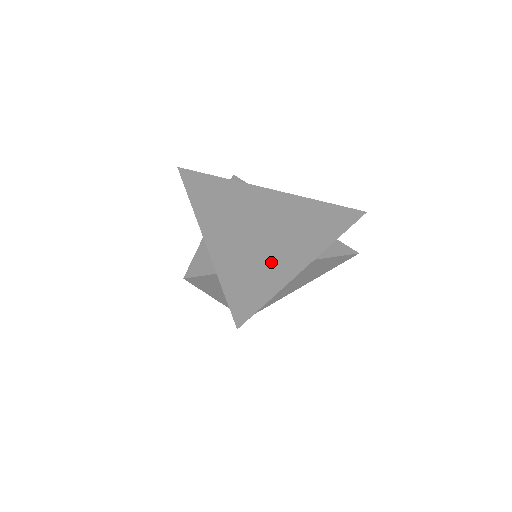
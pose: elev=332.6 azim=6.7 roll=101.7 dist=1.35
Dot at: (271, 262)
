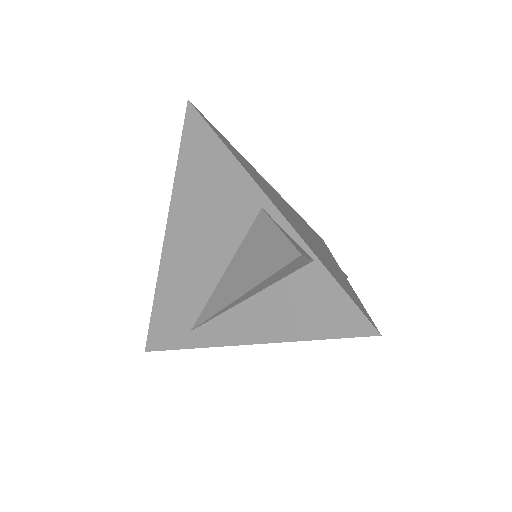
Dot at: (331, 263)
